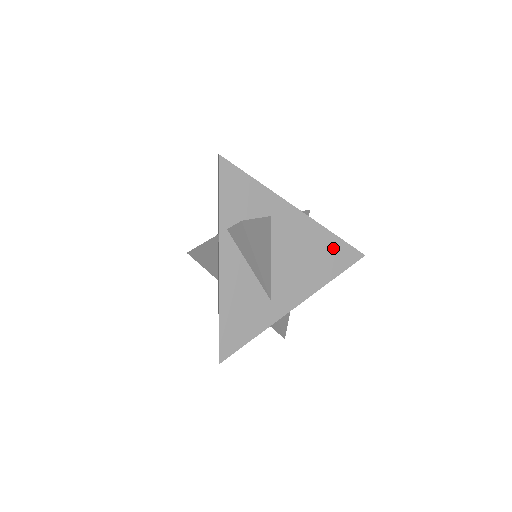
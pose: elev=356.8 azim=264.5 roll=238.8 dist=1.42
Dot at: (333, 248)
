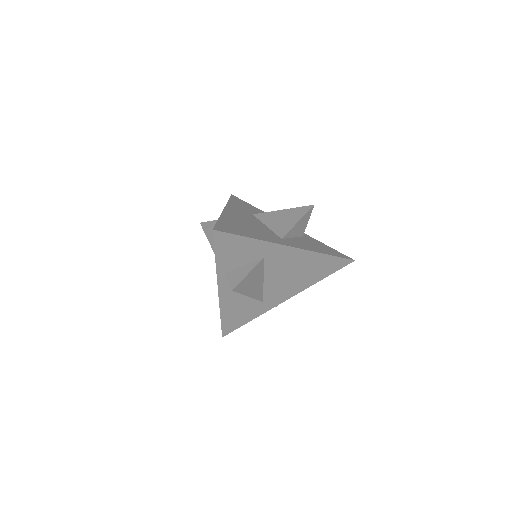
Dot at: (323, 263)
